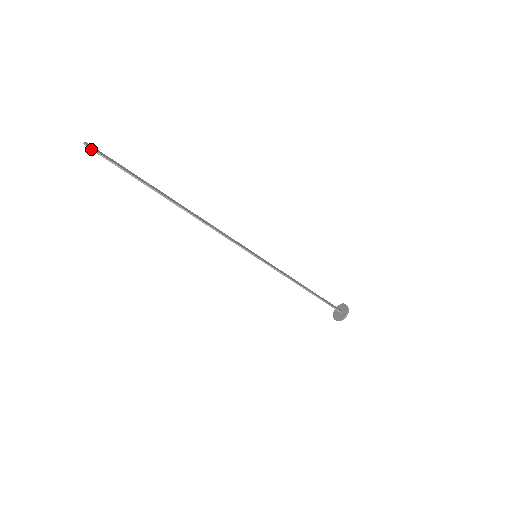
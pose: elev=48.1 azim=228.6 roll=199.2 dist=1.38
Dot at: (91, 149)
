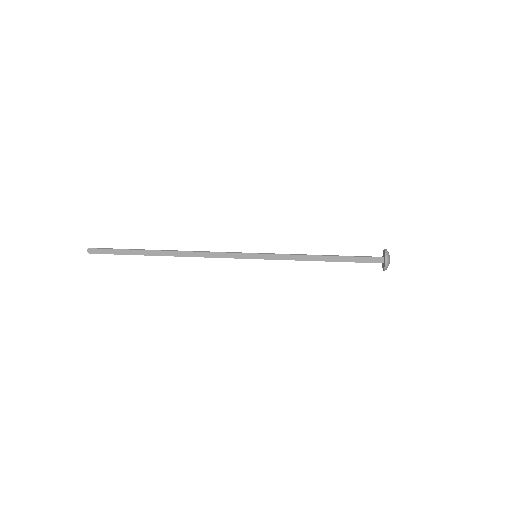
Dot at: (94, 253)
